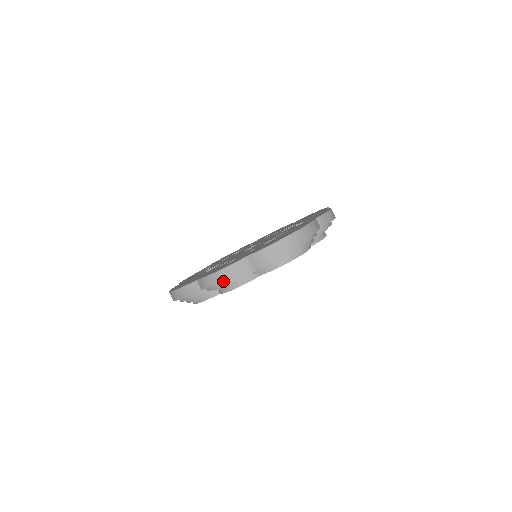
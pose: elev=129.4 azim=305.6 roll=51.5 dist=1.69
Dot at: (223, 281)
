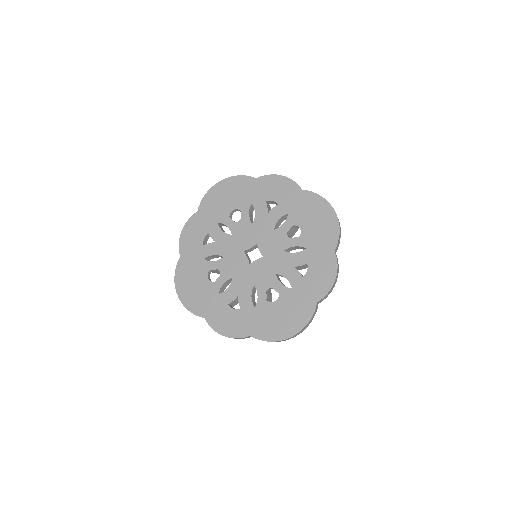
Dot at: occluded
